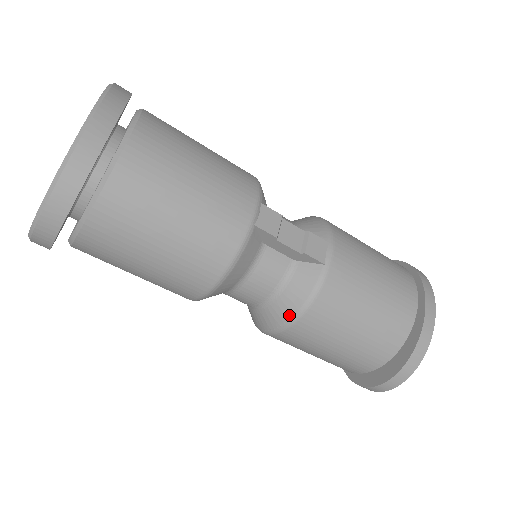
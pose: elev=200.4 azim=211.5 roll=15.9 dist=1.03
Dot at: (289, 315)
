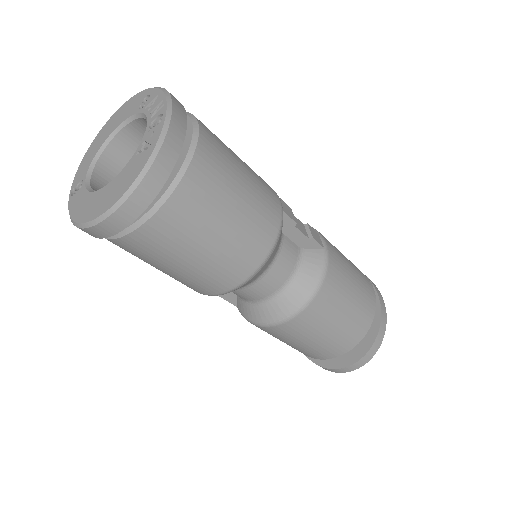
Dot at: (306, 295)
